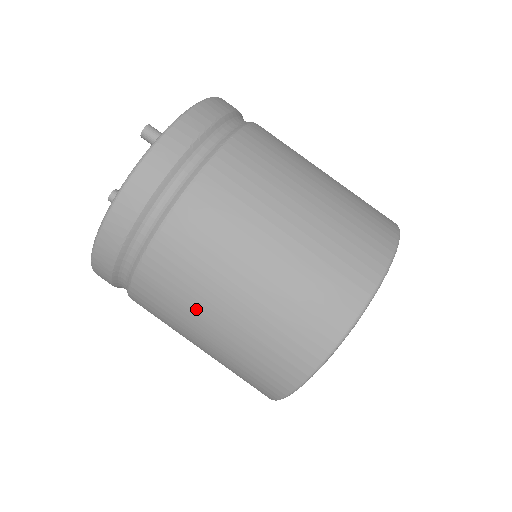
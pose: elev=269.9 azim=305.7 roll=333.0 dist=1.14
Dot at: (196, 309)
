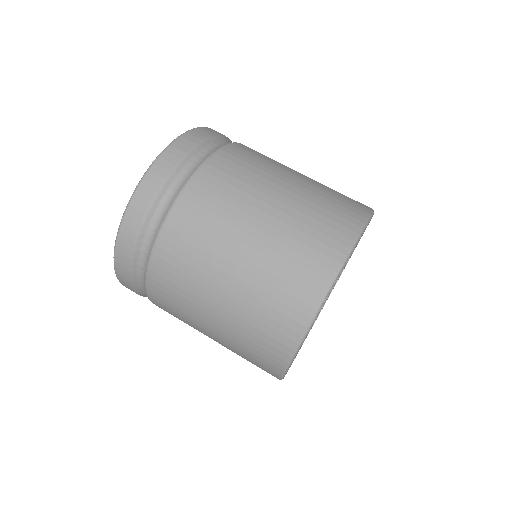
Dot at: (219, 247)
